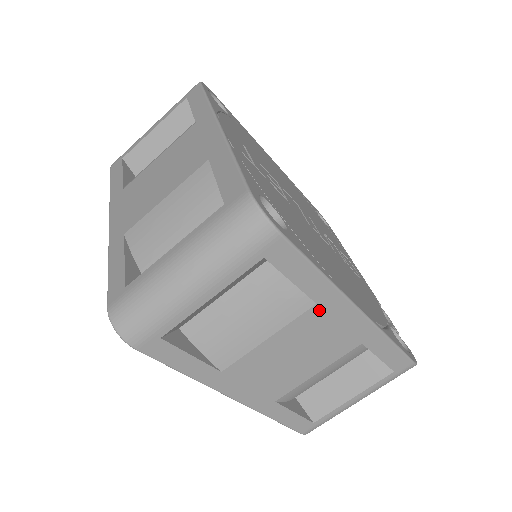
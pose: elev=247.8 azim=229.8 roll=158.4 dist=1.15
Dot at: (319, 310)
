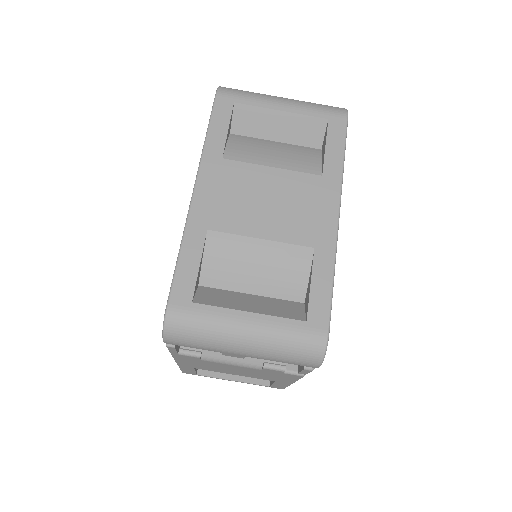
Dot at: (319, 182)
